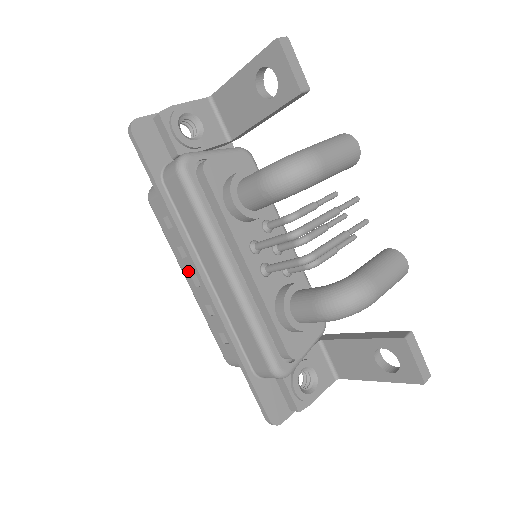
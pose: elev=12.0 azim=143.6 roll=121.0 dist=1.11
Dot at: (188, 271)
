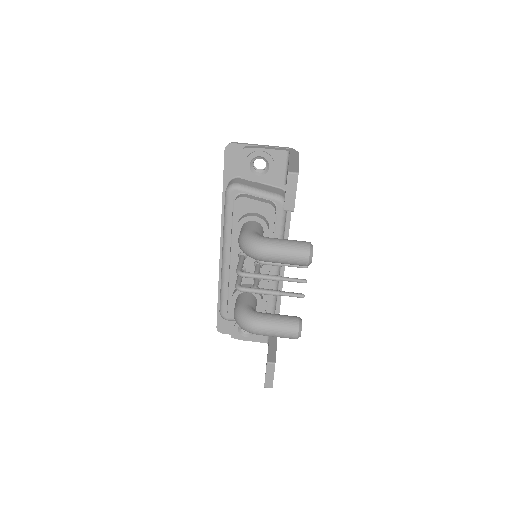
Dot at: occluded
